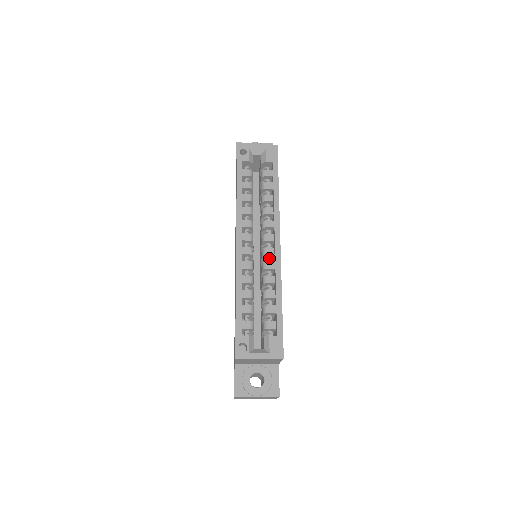
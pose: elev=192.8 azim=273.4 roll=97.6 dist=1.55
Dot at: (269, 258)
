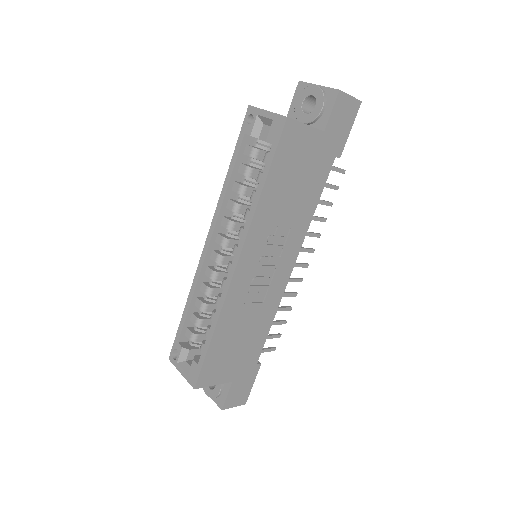
Dot at: occluded
